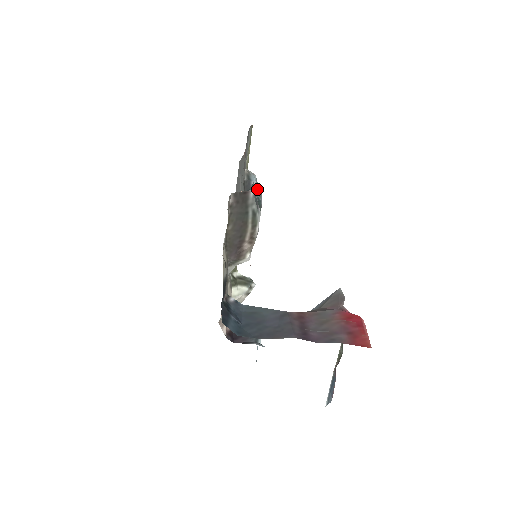
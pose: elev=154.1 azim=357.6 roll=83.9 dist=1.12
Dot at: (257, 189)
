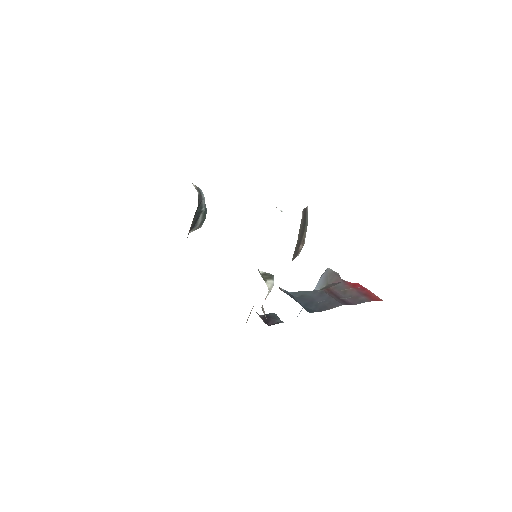
Dot at: occluded
